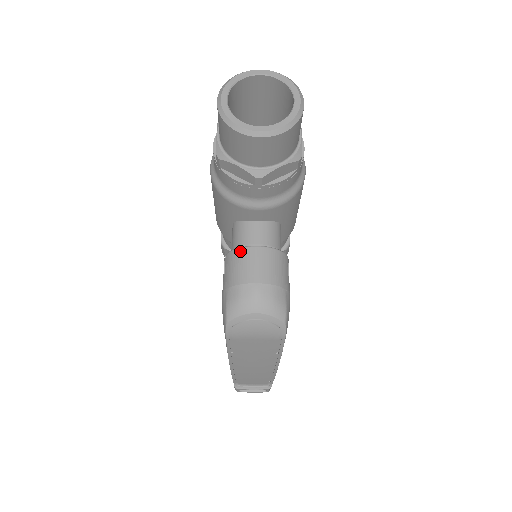
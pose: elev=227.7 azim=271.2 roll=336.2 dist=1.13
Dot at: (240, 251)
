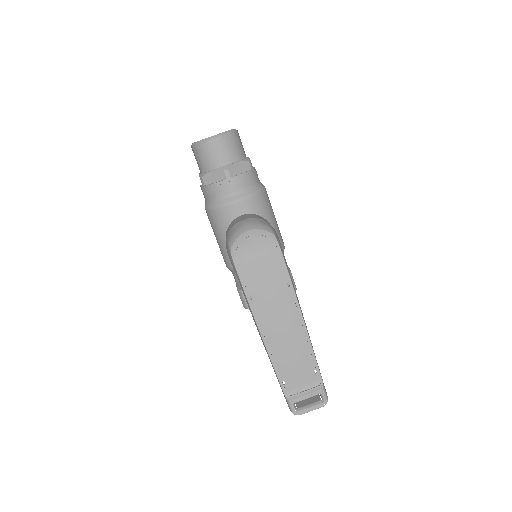
Dot at: (231, 222)
